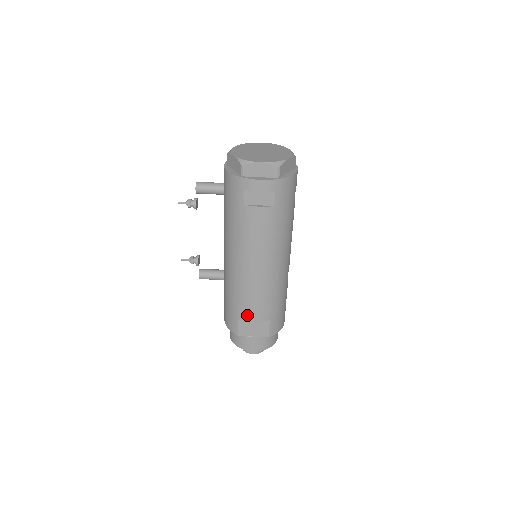
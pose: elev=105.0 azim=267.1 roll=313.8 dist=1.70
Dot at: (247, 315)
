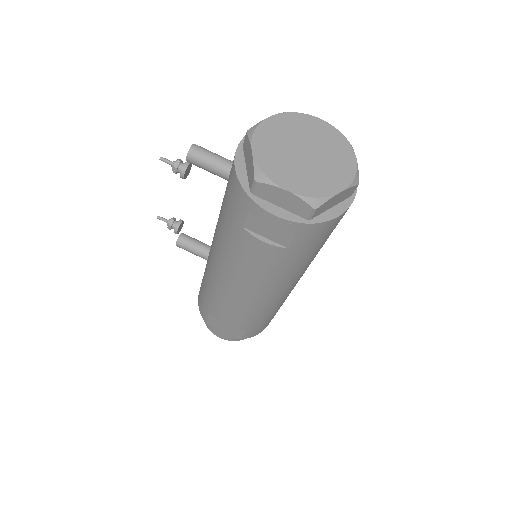
Dot at: (219, 317)
